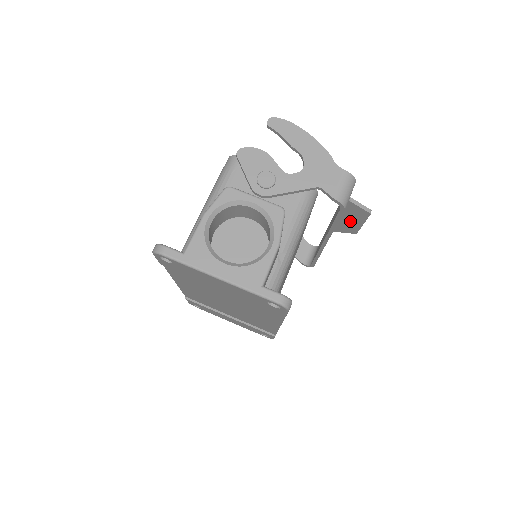
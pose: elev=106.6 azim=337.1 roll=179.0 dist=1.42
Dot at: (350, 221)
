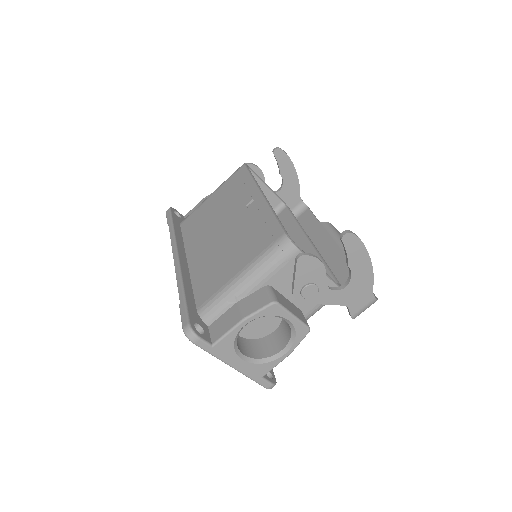
Dot at: occluded
